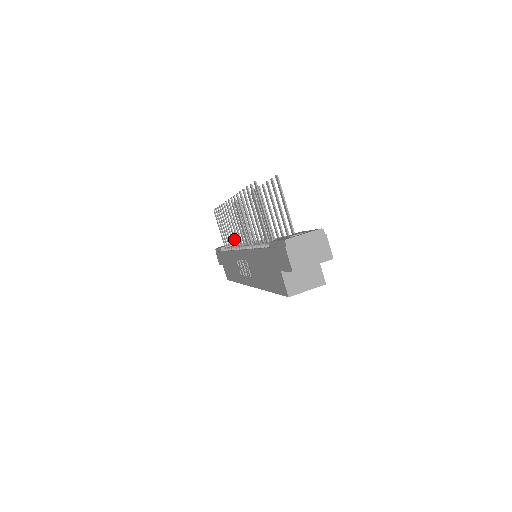
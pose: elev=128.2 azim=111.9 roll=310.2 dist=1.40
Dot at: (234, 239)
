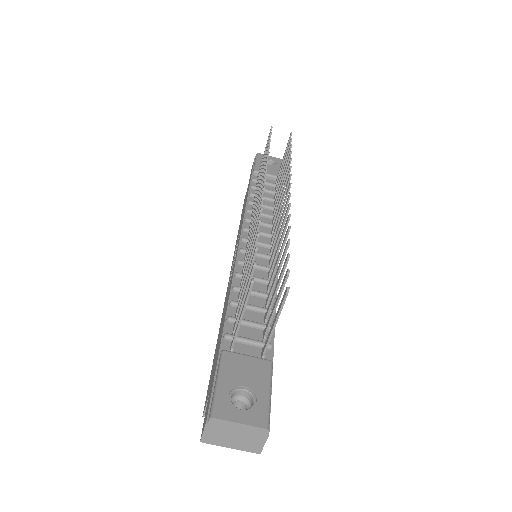
Dot at: (254, 206)
